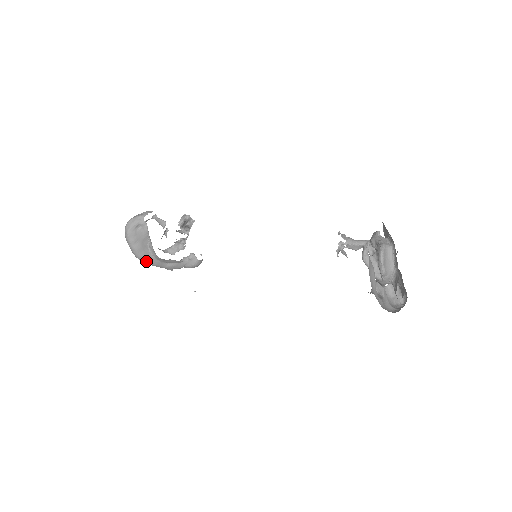
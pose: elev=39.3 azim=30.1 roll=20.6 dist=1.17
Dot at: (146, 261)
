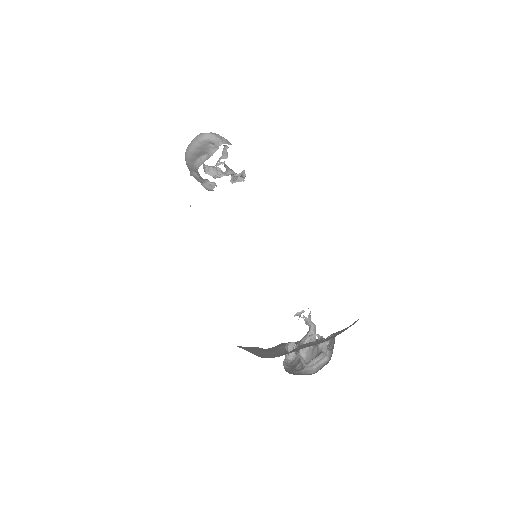
Dot at: (188, 161)
